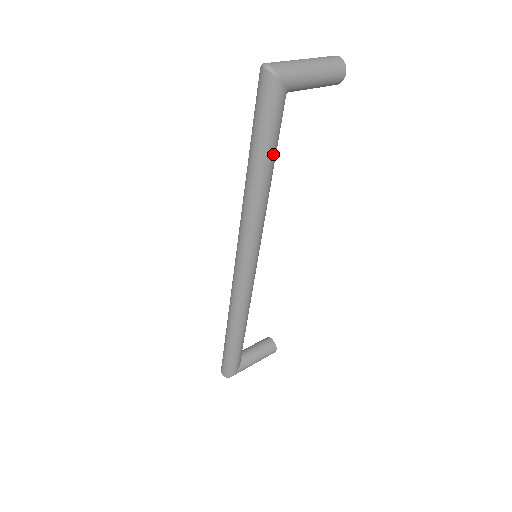
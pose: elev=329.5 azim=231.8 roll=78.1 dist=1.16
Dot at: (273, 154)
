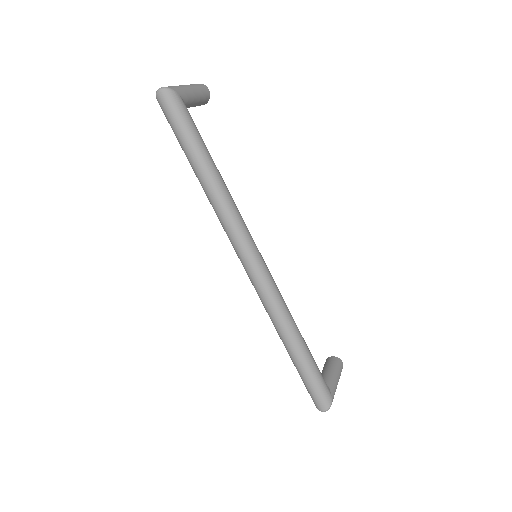
Dot at: (206, 149)
